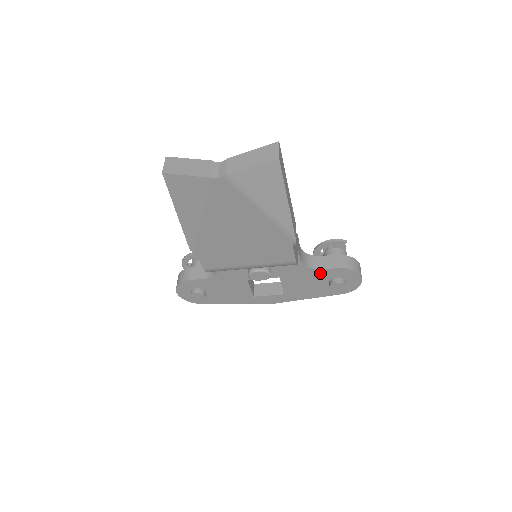
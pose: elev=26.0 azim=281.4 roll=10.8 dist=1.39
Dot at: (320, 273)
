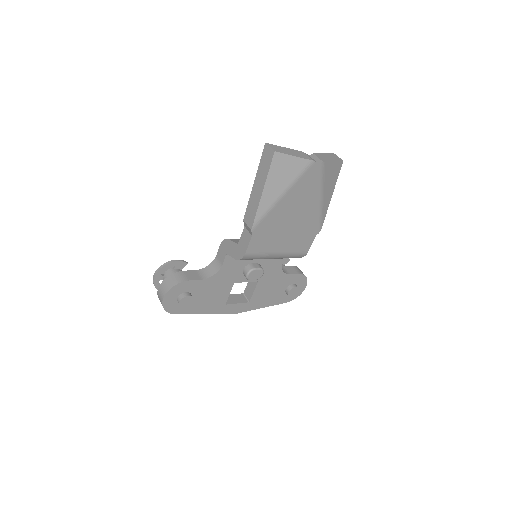
Dot at: (286, 278)
